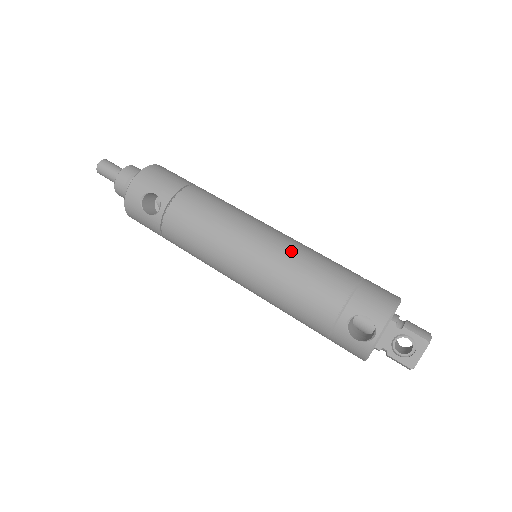
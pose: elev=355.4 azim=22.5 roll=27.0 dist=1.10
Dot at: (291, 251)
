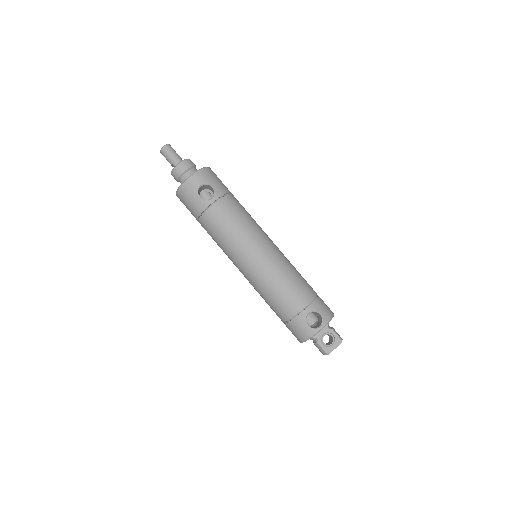
Dot at: (286, 261)
